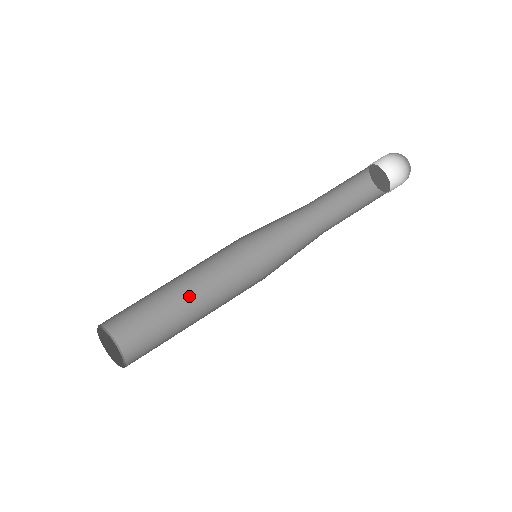
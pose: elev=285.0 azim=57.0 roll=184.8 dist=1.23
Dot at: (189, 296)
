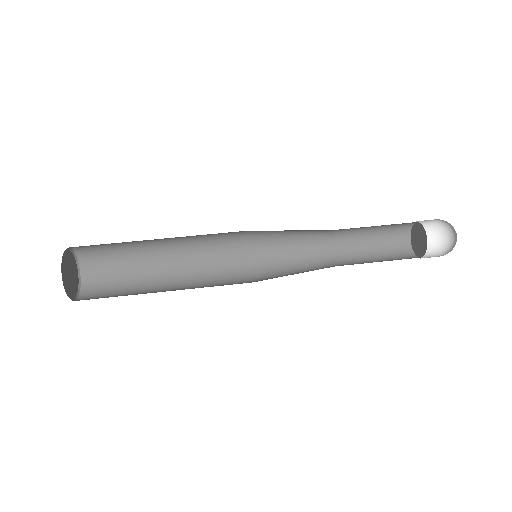
Dot at: (174, 286)
